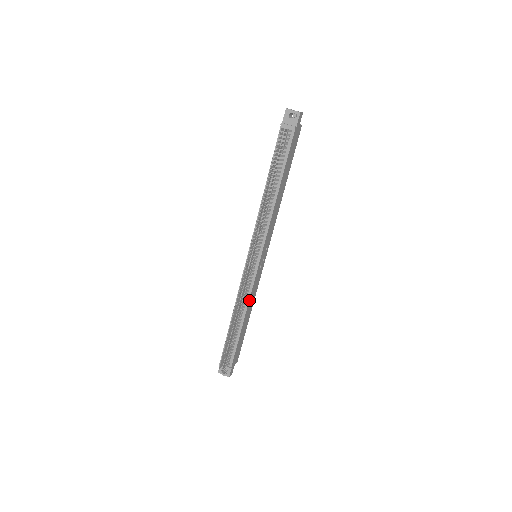
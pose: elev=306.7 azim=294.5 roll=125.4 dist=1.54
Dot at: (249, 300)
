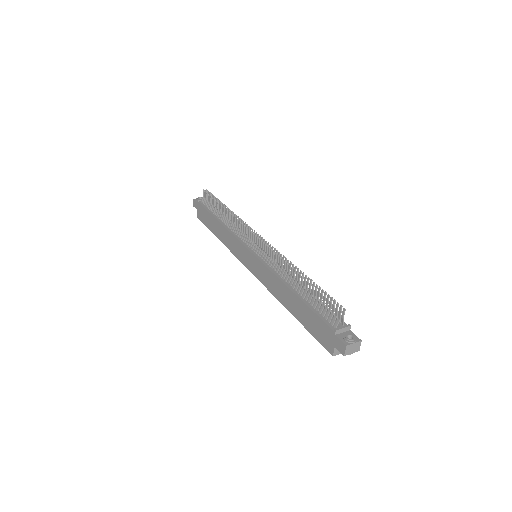
Dot at: occluded
